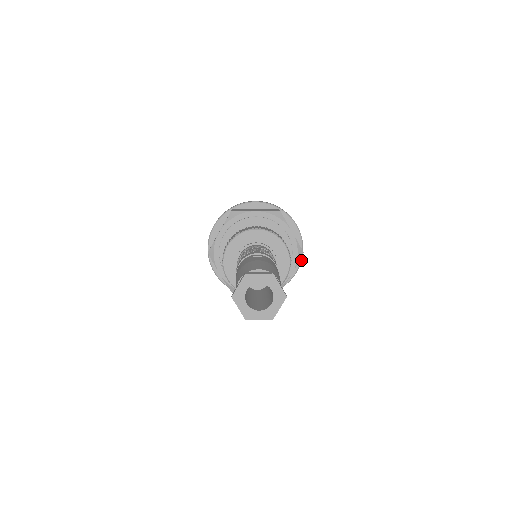
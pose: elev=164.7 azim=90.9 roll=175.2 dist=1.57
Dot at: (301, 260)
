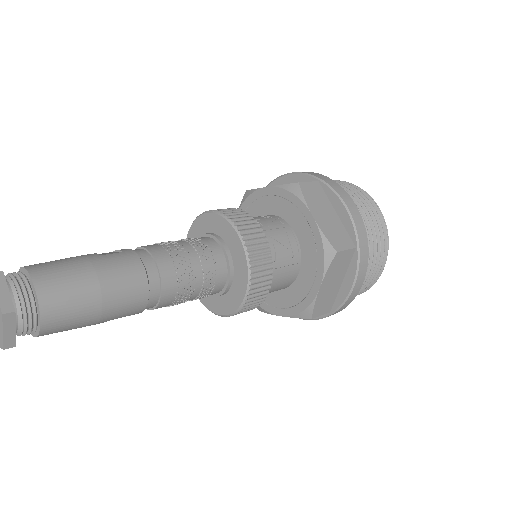
Dot at: (358, 266)
